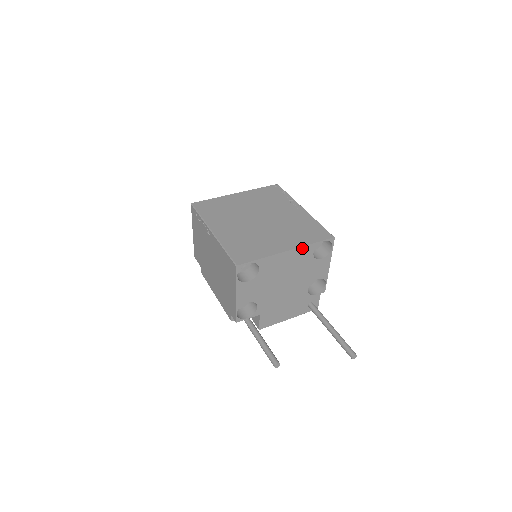
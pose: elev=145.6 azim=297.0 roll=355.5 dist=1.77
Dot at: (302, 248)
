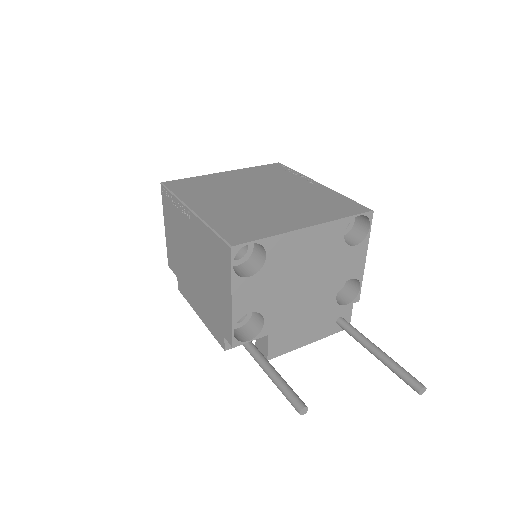
Dot at: (328, 224)
